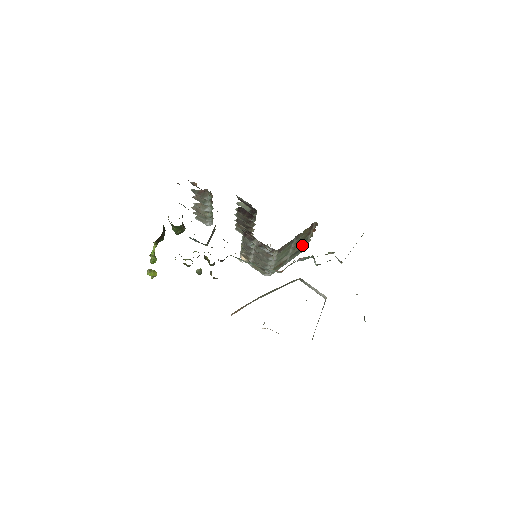
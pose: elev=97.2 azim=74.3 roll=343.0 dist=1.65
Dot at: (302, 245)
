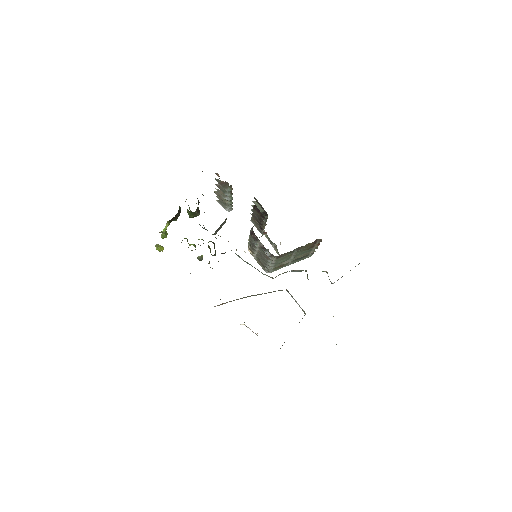
Dot at: (306, 254)
